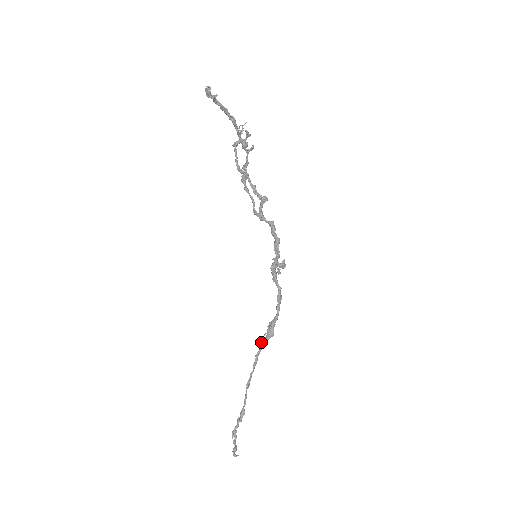
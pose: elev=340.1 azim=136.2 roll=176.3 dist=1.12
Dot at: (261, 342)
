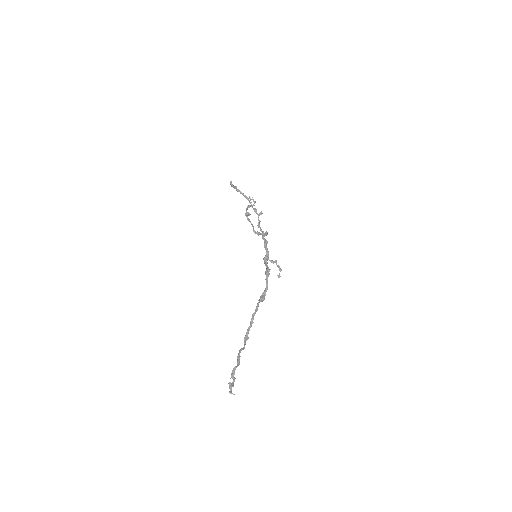
Dot at: (256, 306)
